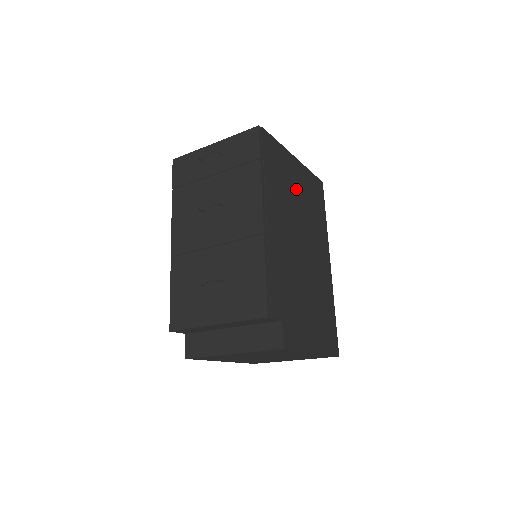
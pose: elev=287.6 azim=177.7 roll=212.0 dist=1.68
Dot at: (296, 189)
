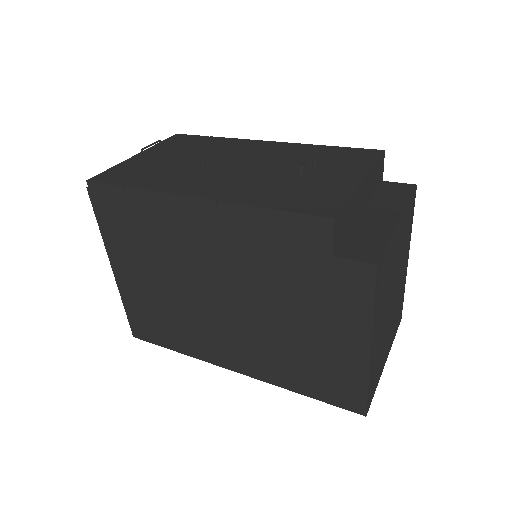
Dot at: occluded
